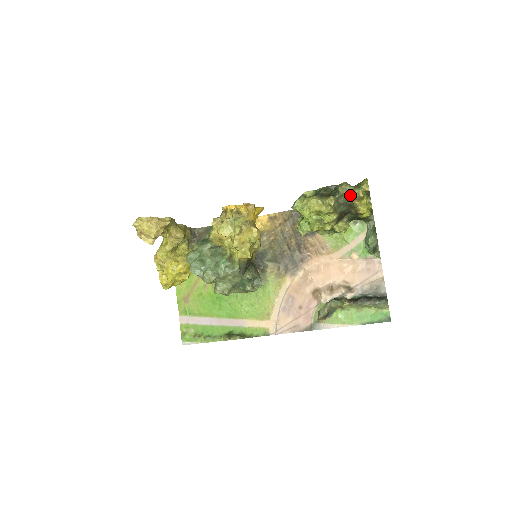
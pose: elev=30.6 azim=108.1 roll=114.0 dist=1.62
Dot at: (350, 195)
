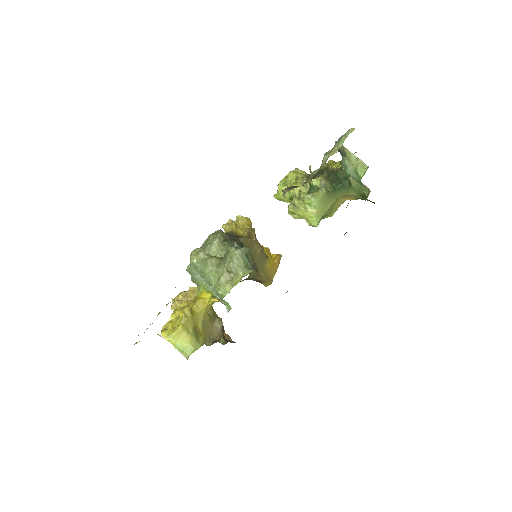
Dot at: occluded
